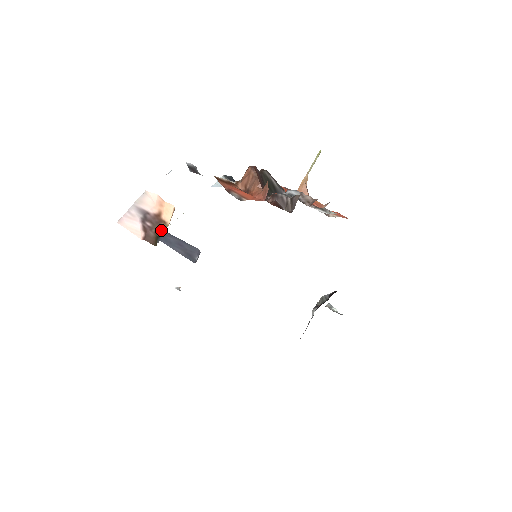
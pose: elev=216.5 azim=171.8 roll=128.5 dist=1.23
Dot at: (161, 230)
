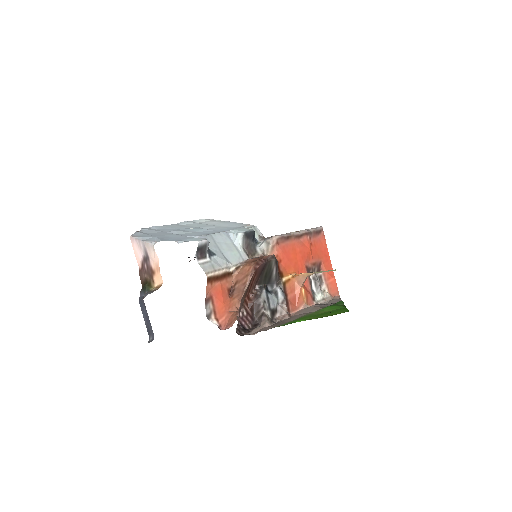
Dot at: (148, 286)
